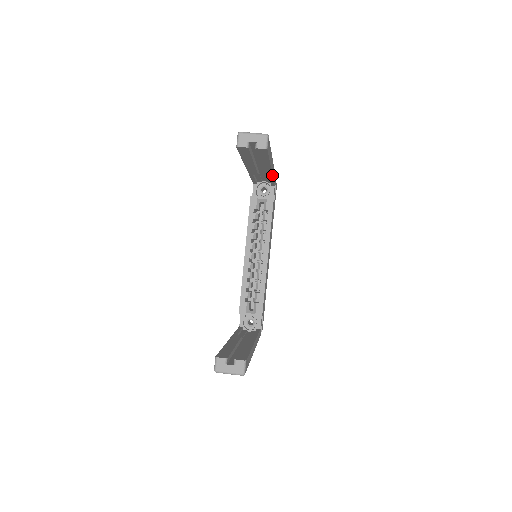
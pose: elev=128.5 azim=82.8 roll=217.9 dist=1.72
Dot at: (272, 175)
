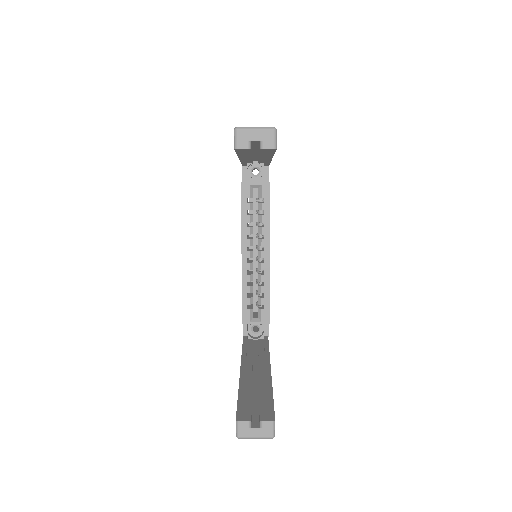
Dot at: (270, 161)
